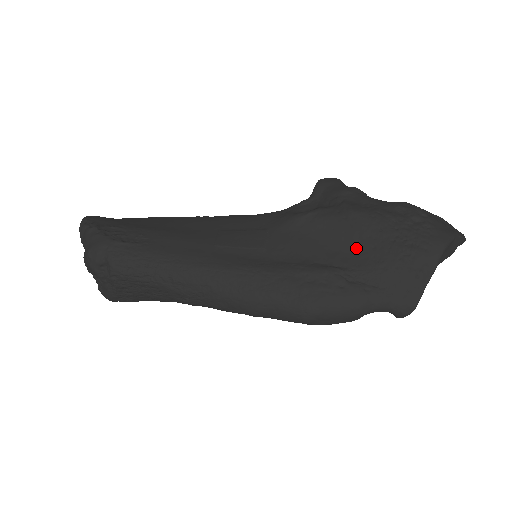
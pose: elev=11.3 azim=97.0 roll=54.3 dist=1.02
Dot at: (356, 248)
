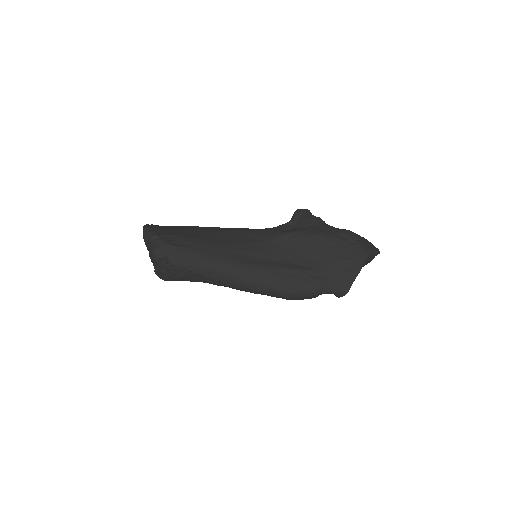
Dot at: (317, 257)
